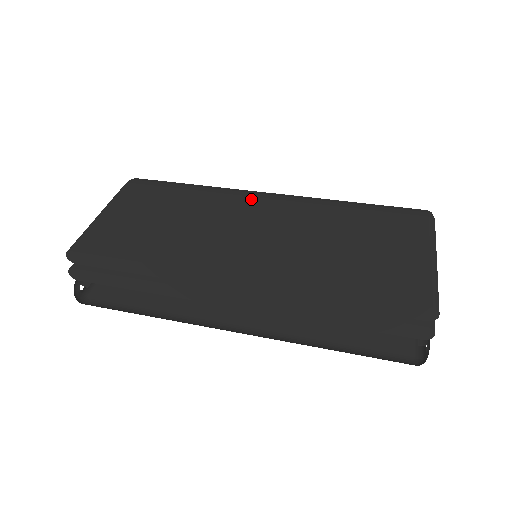
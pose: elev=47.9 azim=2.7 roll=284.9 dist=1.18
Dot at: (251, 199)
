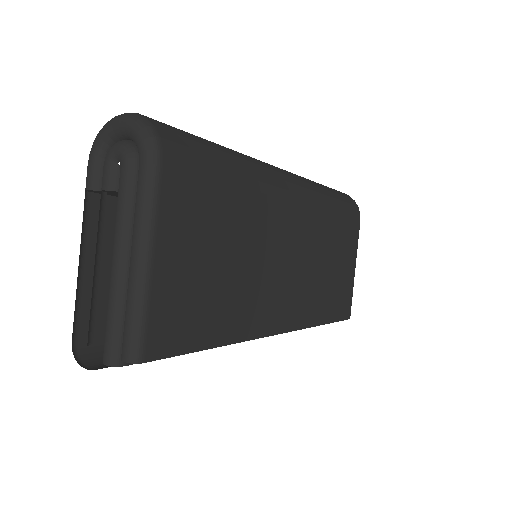
Dot at: (285, 205)
